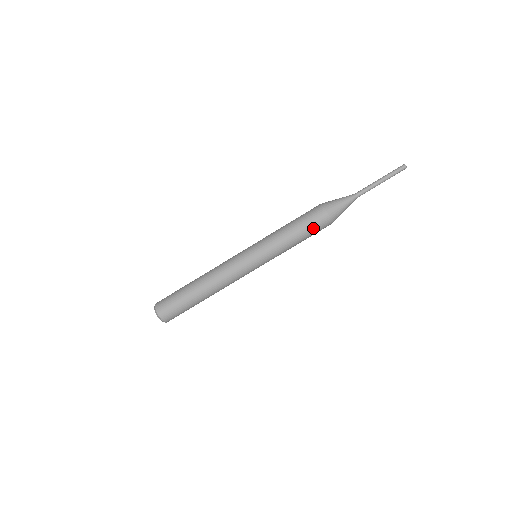
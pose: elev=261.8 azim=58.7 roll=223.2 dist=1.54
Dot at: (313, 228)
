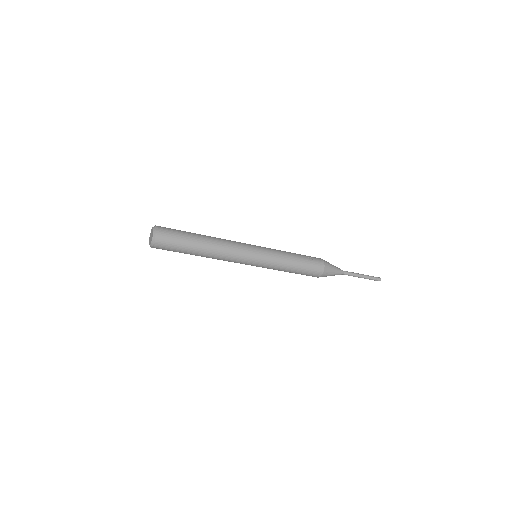
Dot at: occluded
